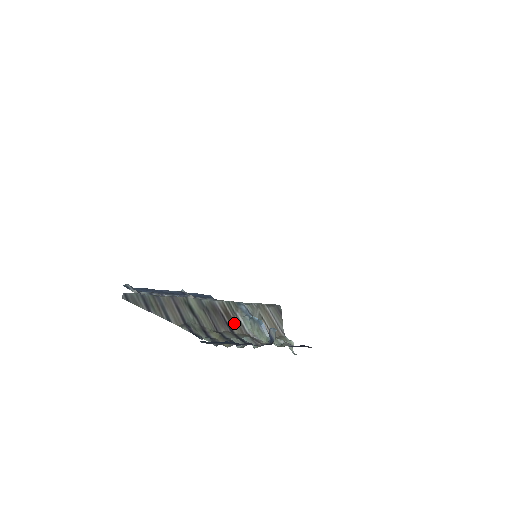
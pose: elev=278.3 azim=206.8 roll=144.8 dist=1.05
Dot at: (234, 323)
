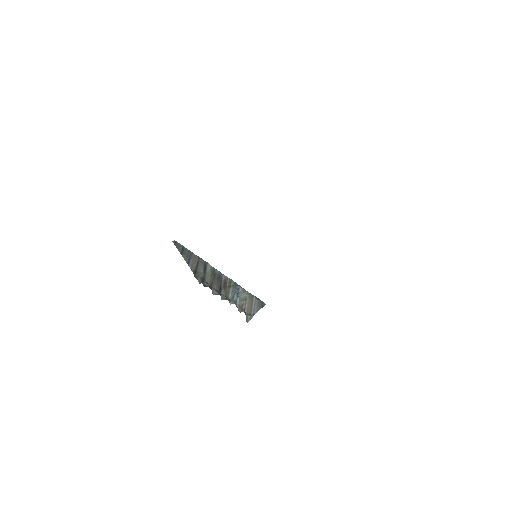
Dot at: (225, 289)
